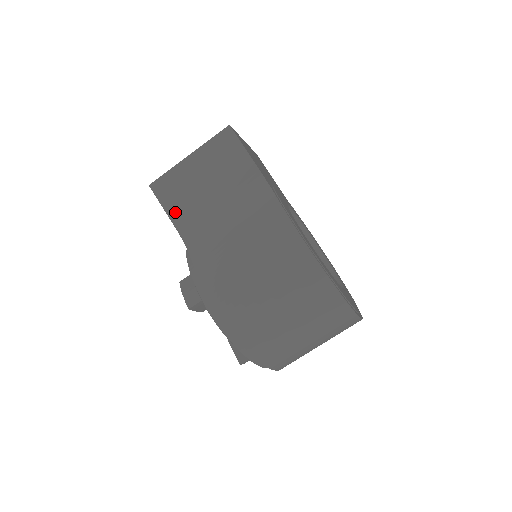
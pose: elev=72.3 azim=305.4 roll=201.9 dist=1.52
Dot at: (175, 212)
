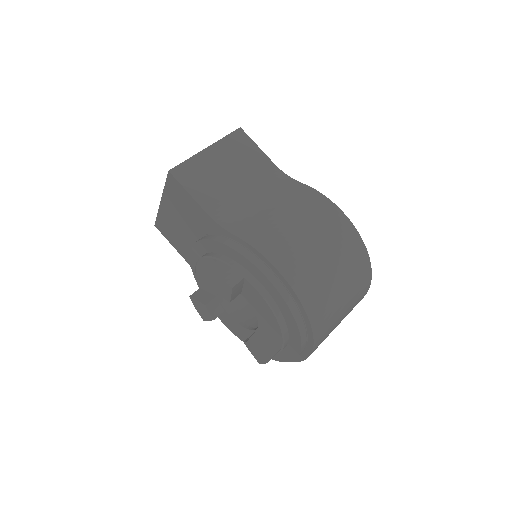
Dot at: (201, 195)
